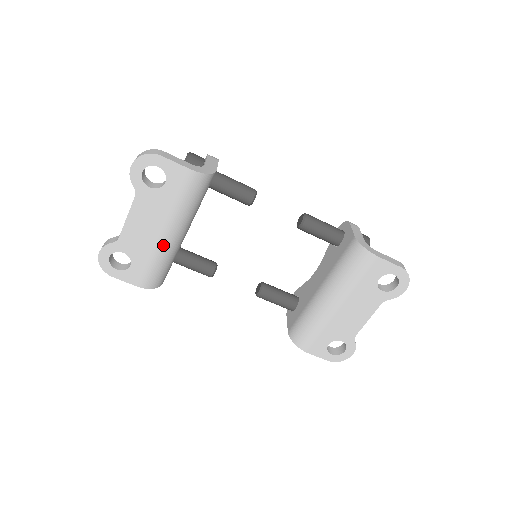
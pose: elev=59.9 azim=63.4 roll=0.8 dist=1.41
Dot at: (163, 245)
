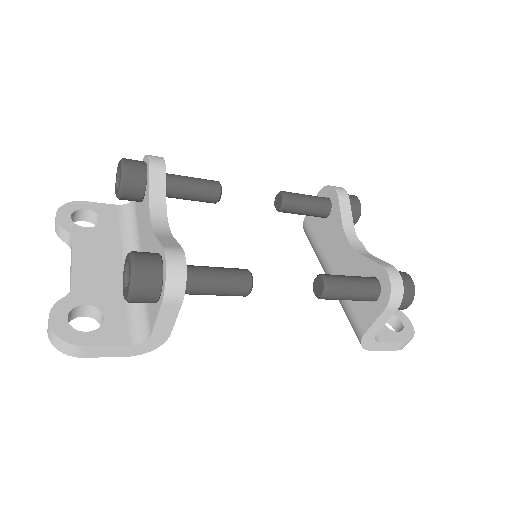
Dot at: occluded
